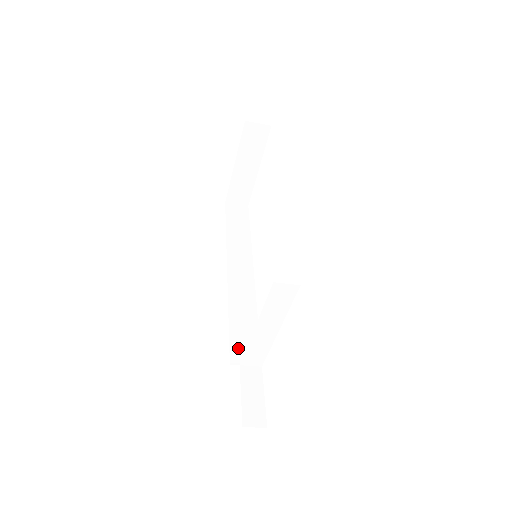
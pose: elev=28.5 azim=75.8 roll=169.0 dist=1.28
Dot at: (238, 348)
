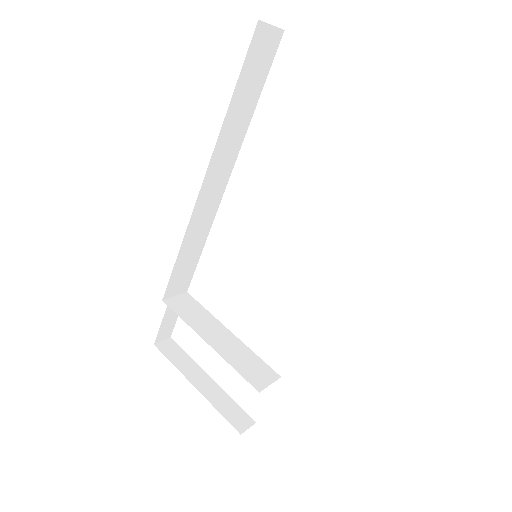
Dot at: (175, 282)
